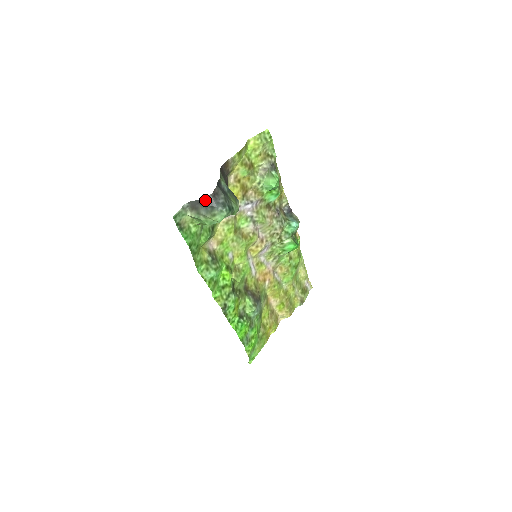
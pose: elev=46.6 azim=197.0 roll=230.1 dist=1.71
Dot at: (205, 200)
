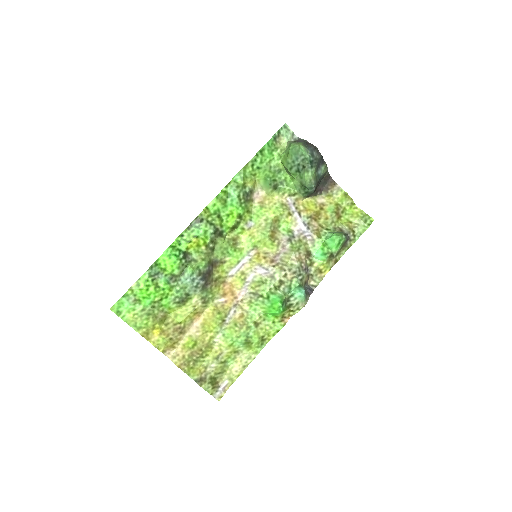
Dot at: (309, 144)
